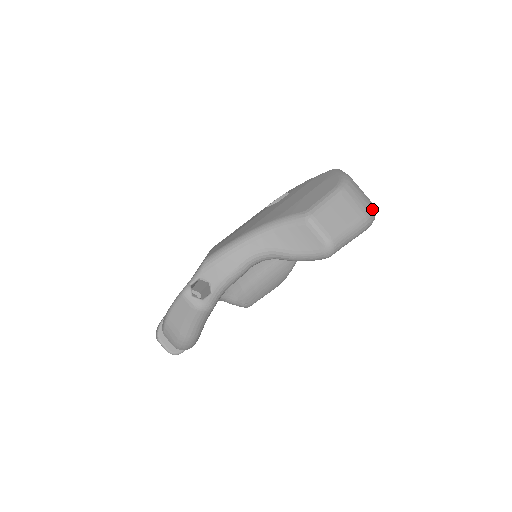
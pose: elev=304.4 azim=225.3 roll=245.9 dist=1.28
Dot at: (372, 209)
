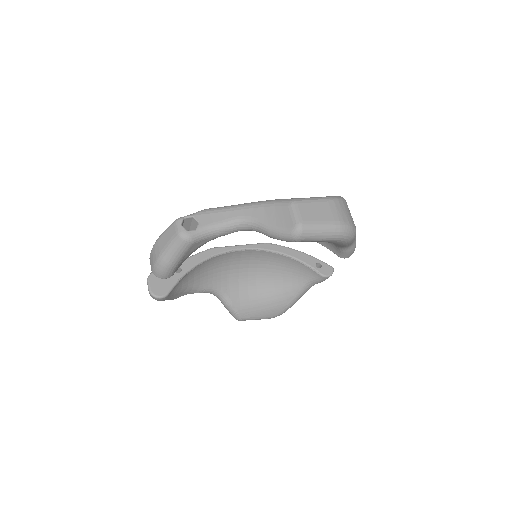
Dot at: (350, 225)
